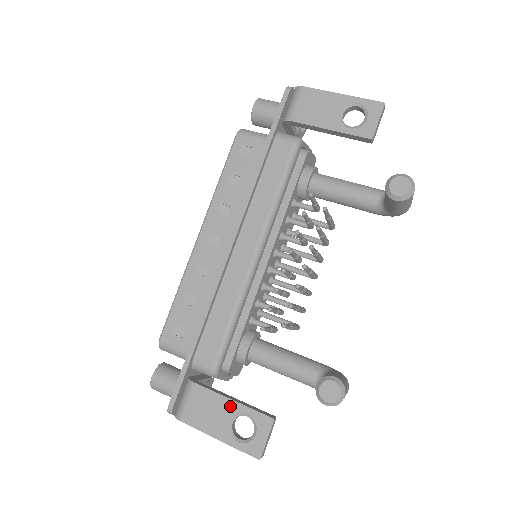
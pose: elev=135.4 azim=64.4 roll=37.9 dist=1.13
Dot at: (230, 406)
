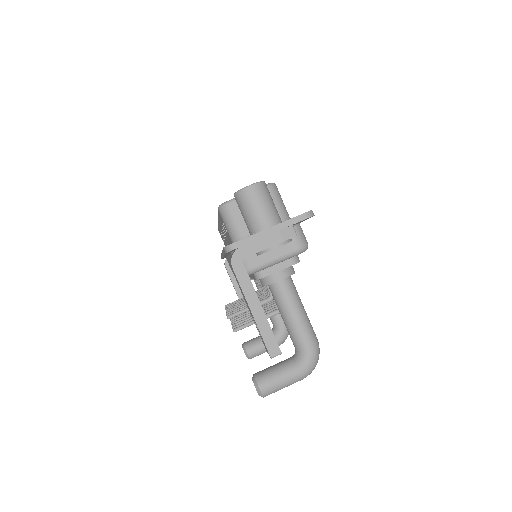
Dot at: occluded
